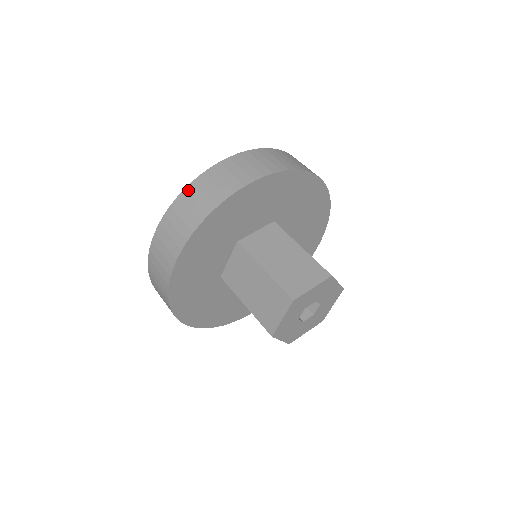
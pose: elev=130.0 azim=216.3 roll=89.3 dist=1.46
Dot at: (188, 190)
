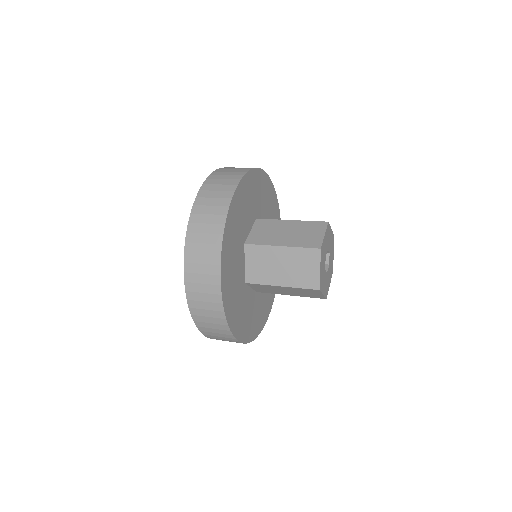
Dot at: (228, 167)
